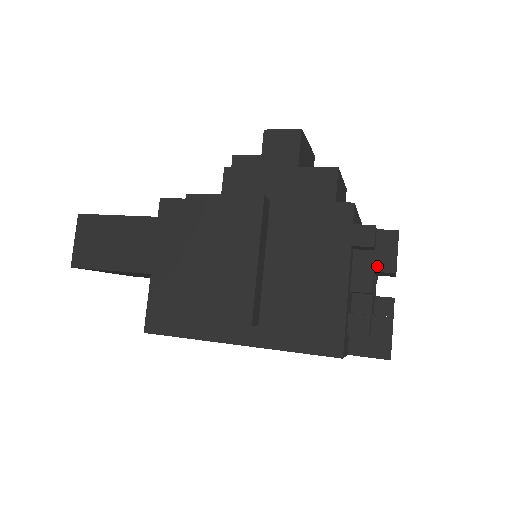
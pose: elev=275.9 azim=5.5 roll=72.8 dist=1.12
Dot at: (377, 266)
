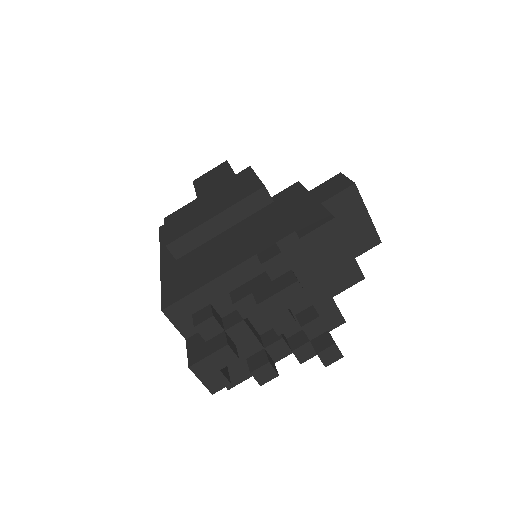
Dot at: (258, 291)
